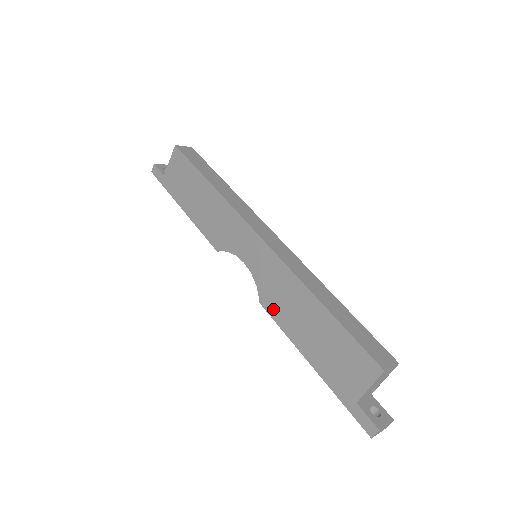
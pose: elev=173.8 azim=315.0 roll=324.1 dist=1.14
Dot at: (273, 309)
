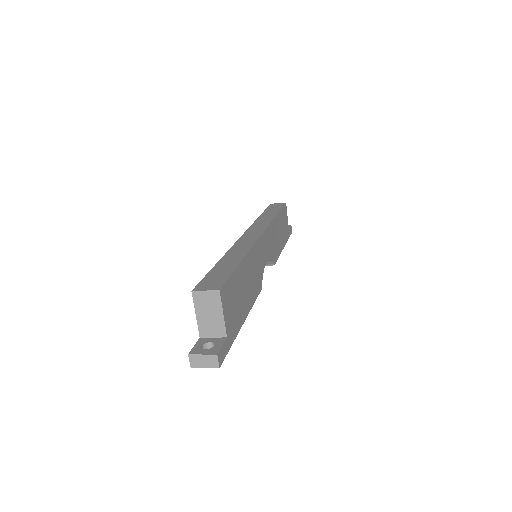
Dot at: occluded
